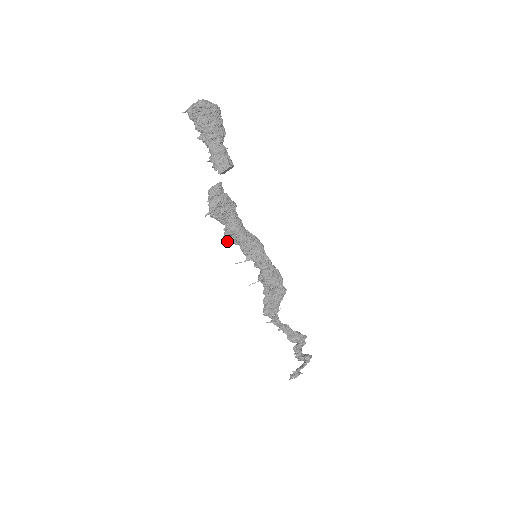
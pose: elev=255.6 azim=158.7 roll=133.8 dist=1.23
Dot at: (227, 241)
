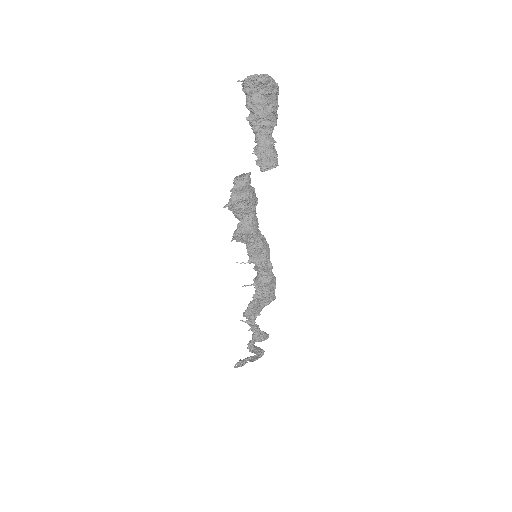
Dot at: (236, 238)
